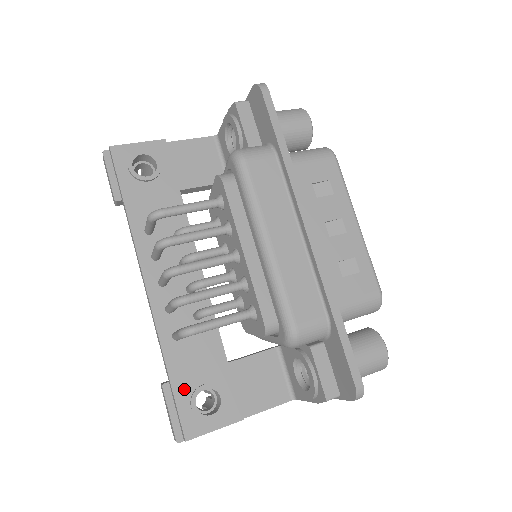
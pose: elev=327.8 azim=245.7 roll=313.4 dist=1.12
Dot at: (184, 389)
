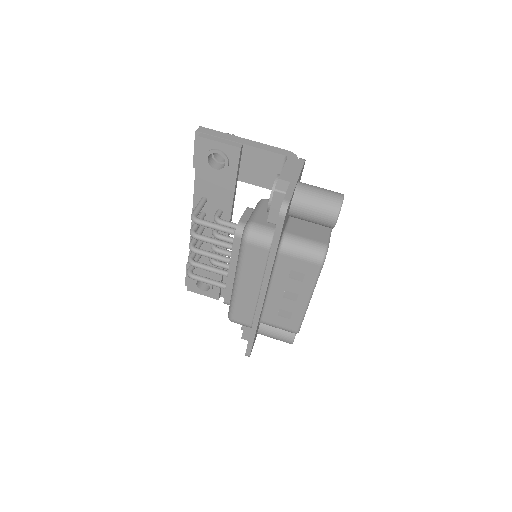
Dot at: occluded
